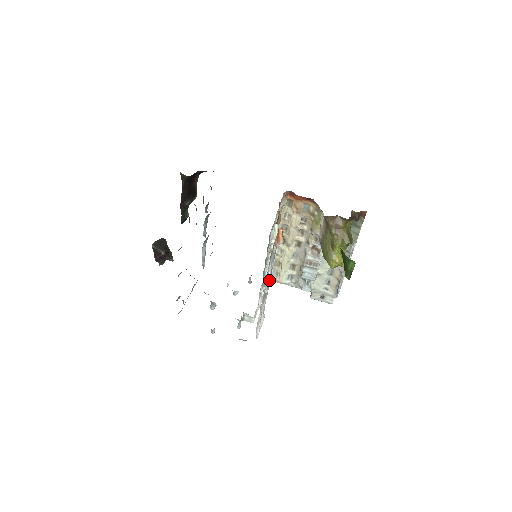
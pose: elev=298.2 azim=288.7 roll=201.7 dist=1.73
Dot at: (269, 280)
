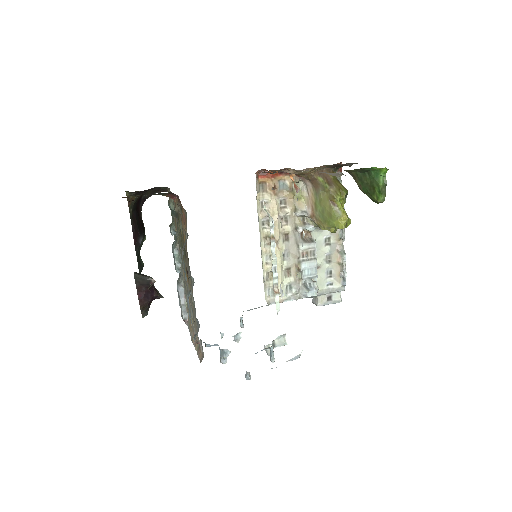
Dot at: occluded
